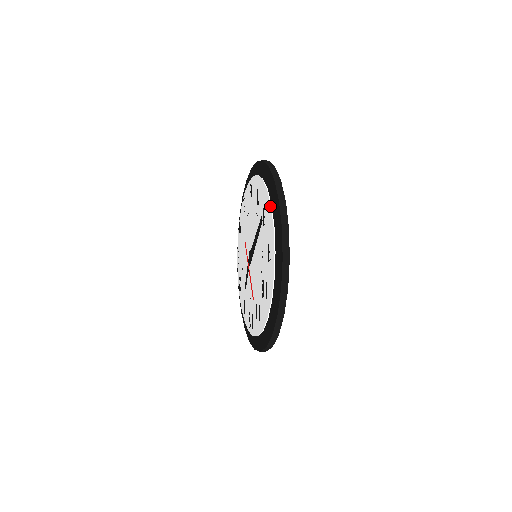
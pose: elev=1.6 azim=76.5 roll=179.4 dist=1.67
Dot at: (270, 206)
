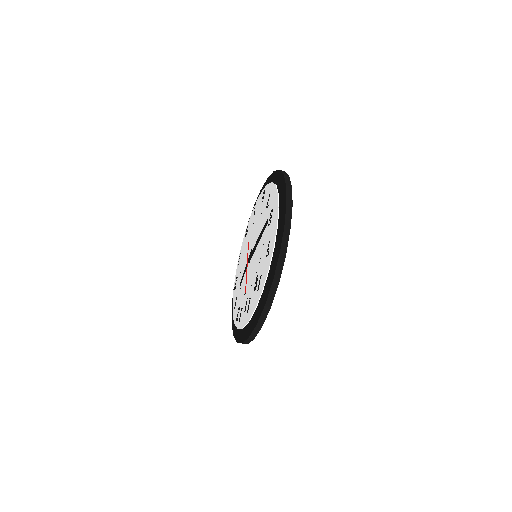
Dot at: (278, 208)
